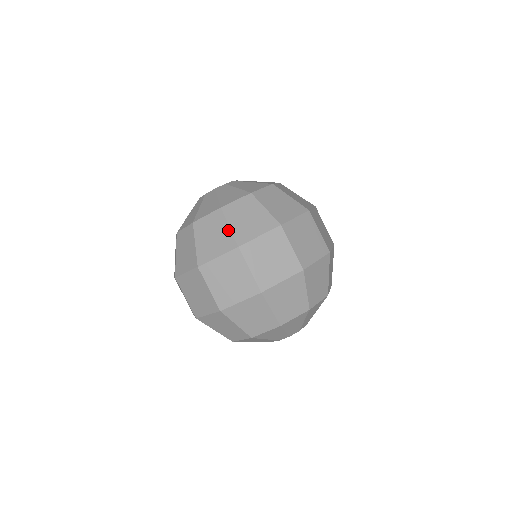
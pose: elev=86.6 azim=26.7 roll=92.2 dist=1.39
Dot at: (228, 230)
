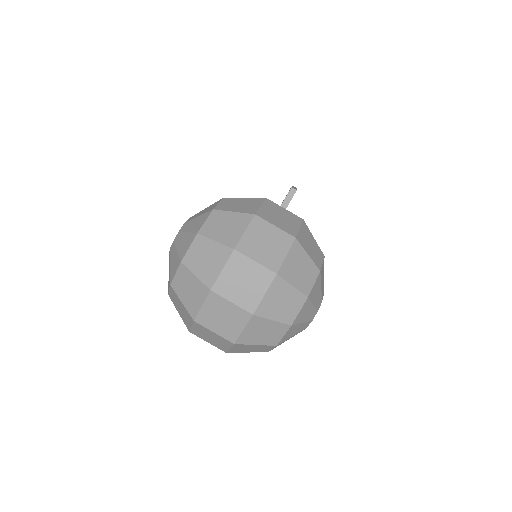
Dot at: (196, 279)
